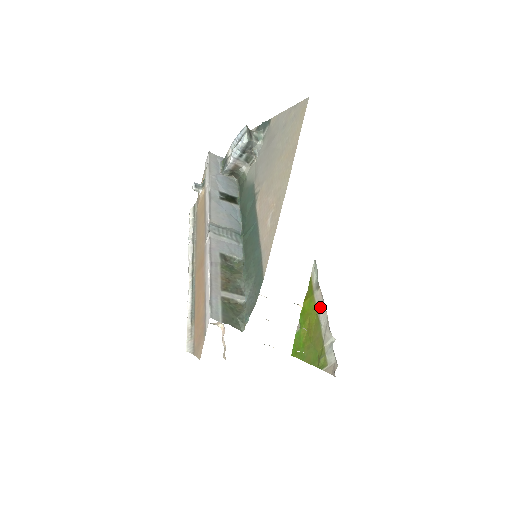
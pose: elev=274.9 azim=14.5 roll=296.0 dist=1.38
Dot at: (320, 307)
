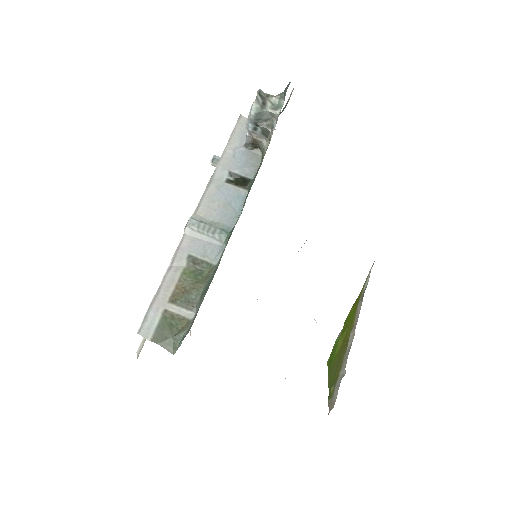
Dot at: (355, 323)
